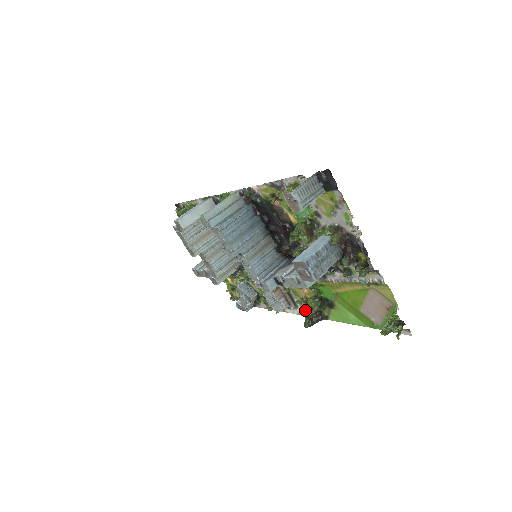
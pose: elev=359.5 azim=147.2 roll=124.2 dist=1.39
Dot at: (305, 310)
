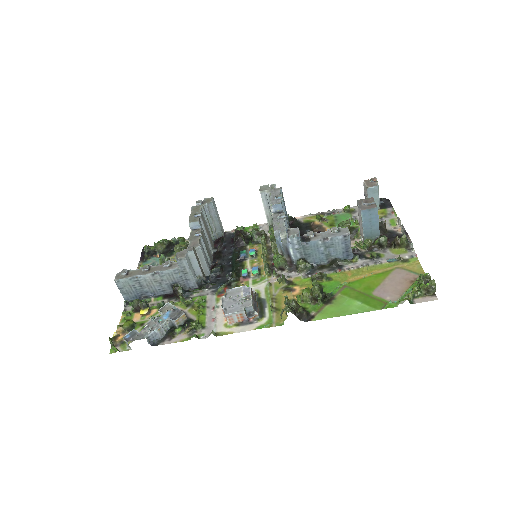
Dot at: (290, 300)
